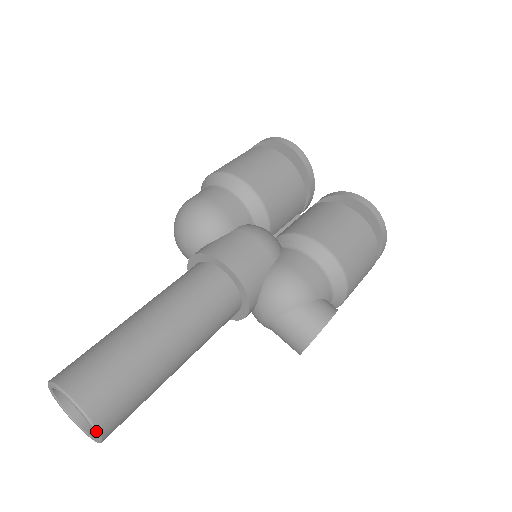
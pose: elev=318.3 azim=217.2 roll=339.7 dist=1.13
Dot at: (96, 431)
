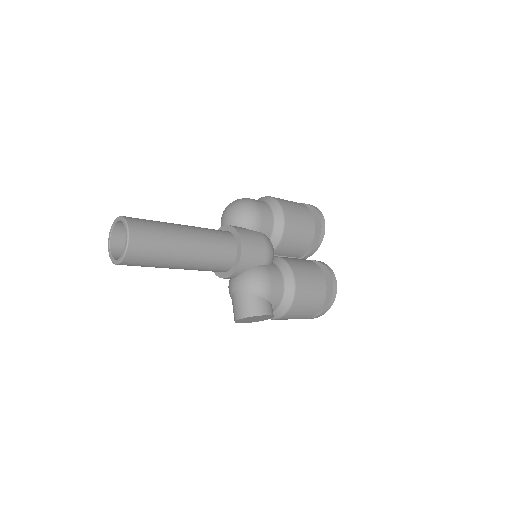
Dot at: (124, 255)
